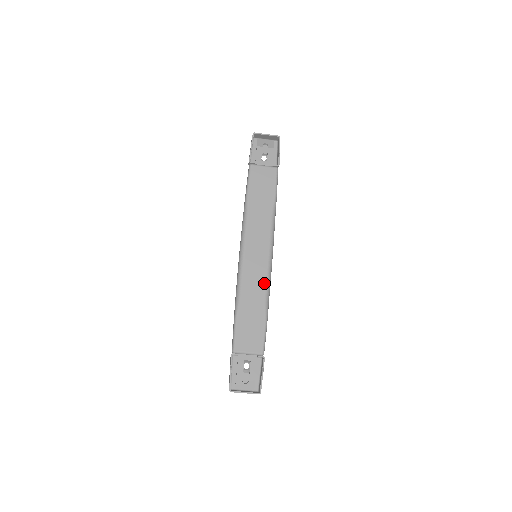
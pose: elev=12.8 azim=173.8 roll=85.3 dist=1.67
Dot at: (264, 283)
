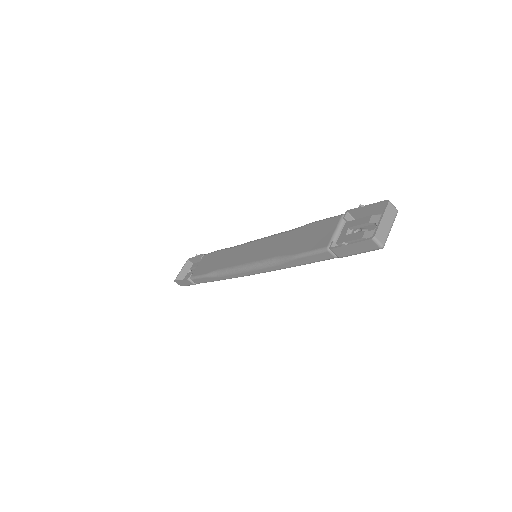
Dot at: (277, 237)
